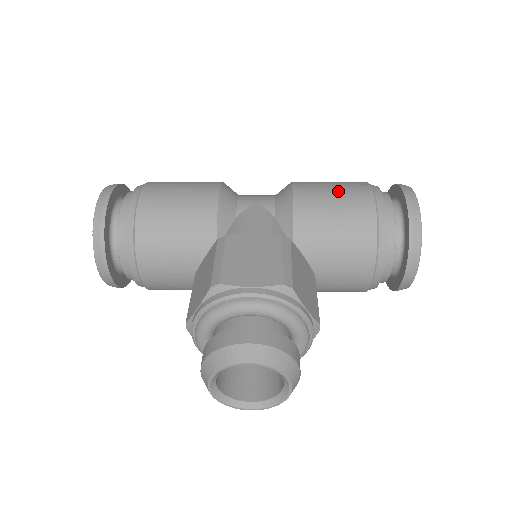
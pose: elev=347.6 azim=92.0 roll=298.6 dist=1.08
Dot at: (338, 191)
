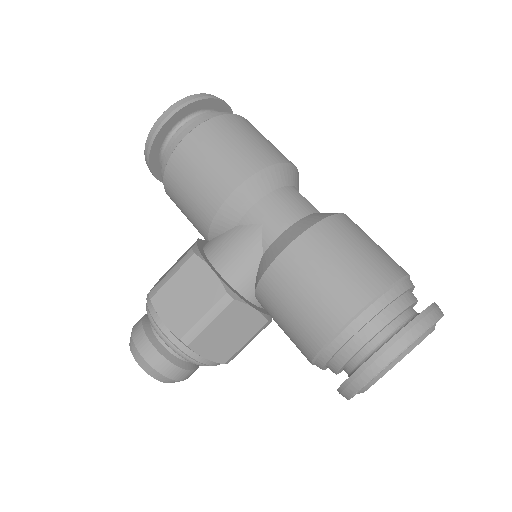
Dot at: (319, 288)
